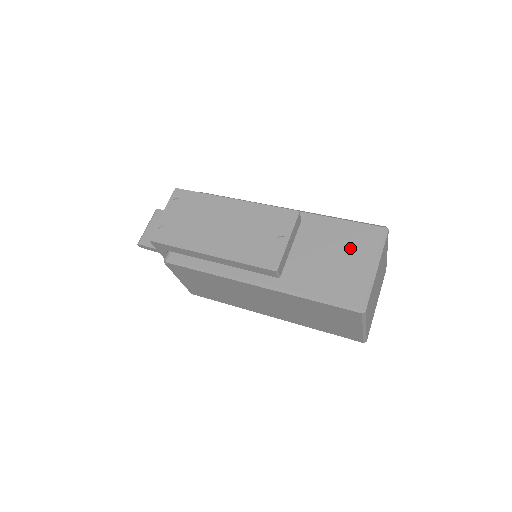
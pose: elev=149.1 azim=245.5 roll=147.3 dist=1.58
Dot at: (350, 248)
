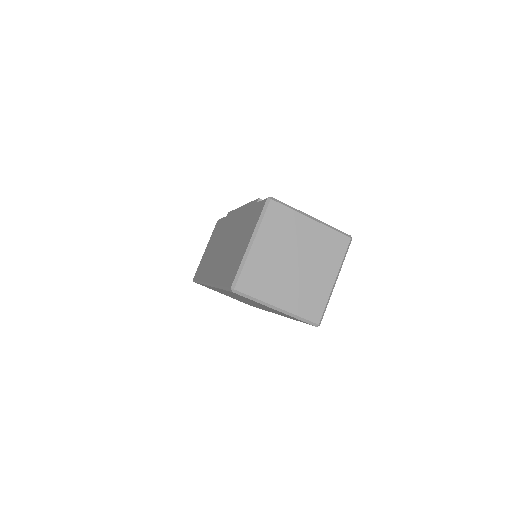
Dot at: occluded
